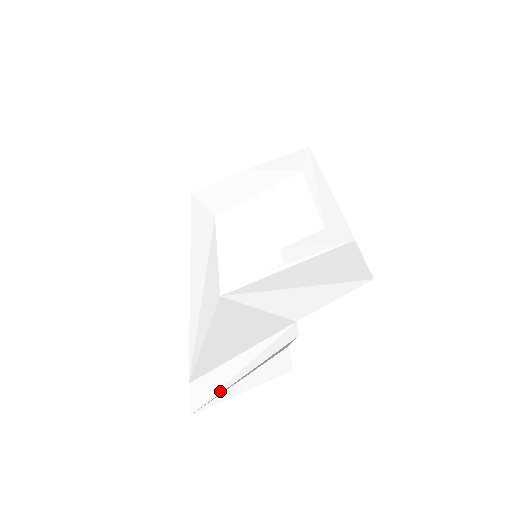
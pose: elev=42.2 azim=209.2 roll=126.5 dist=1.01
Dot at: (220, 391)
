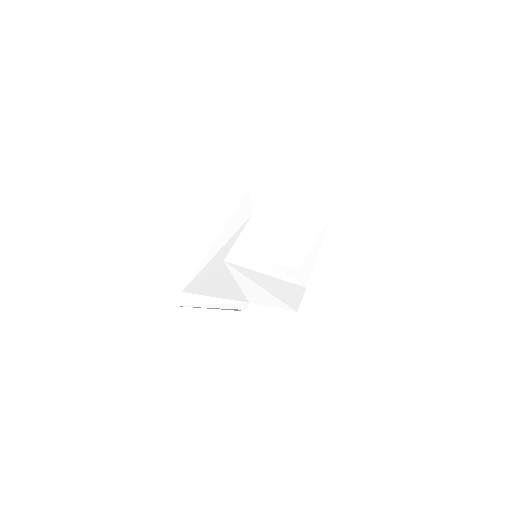
Dot at: (193, 306)
